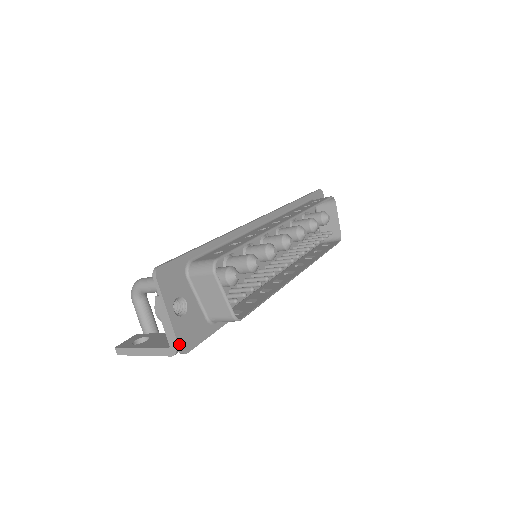
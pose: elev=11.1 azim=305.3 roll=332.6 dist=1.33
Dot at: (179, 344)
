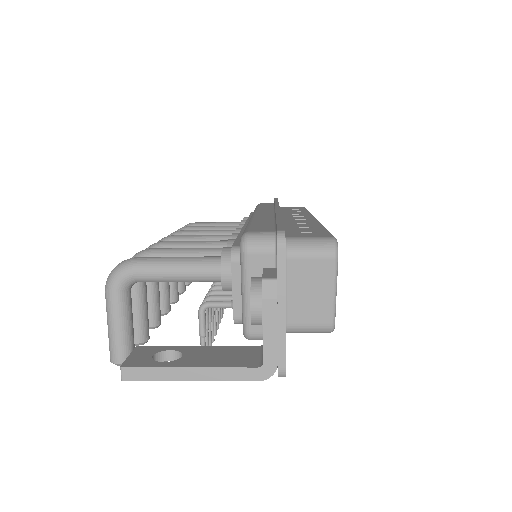
Dot at: (285, 360)
